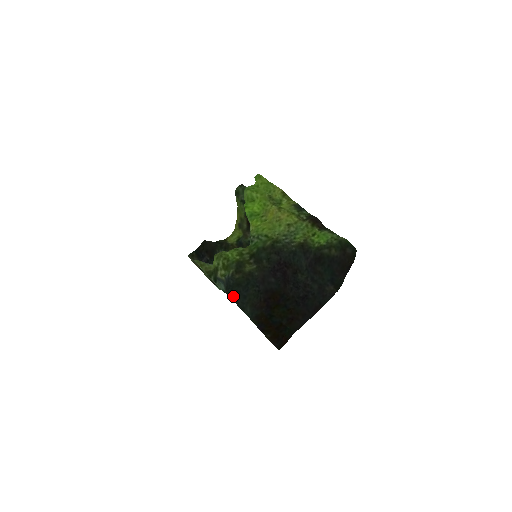
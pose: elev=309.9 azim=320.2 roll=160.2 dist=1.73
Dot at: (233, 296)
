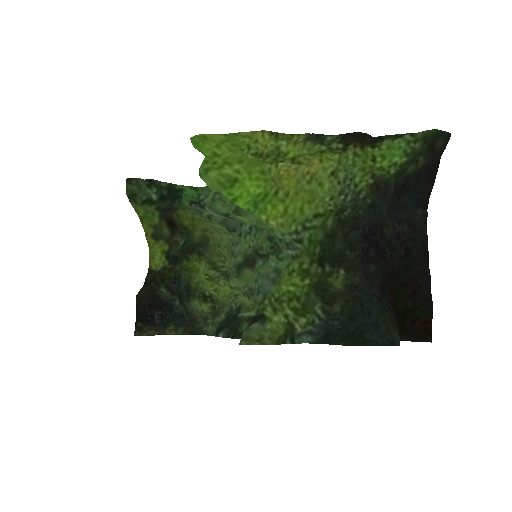
Dot at: (359, 340)
